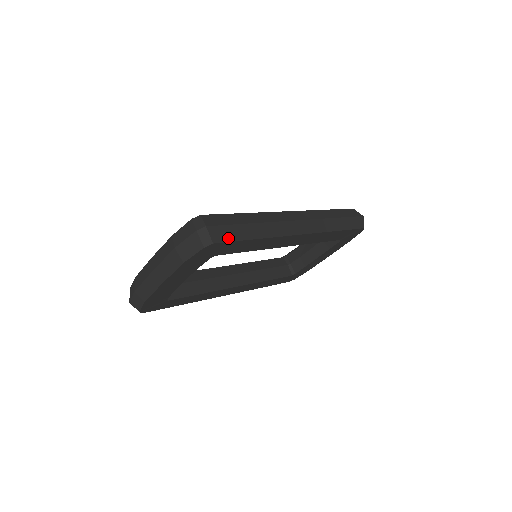
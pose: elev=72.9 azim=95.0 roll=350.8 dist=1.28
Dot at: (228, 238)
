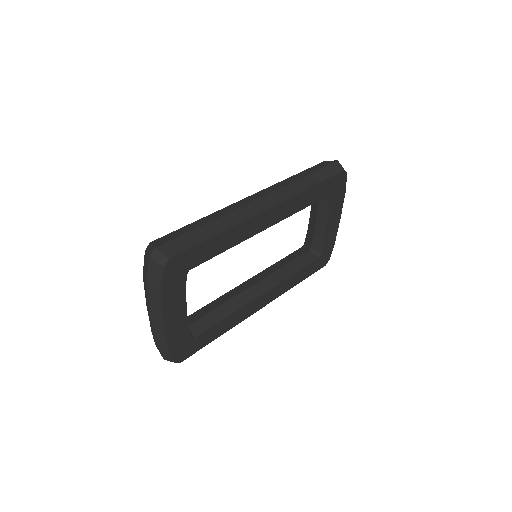
Dot at: (184, 247)
